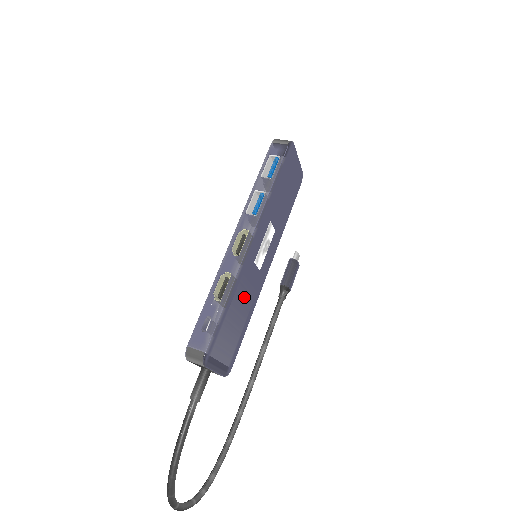
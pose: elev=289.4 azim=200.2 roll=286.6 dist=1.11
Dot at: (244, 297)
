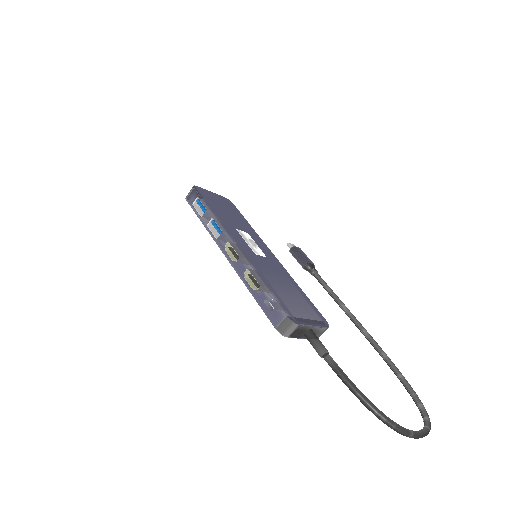
Dot at: (275, 276)
